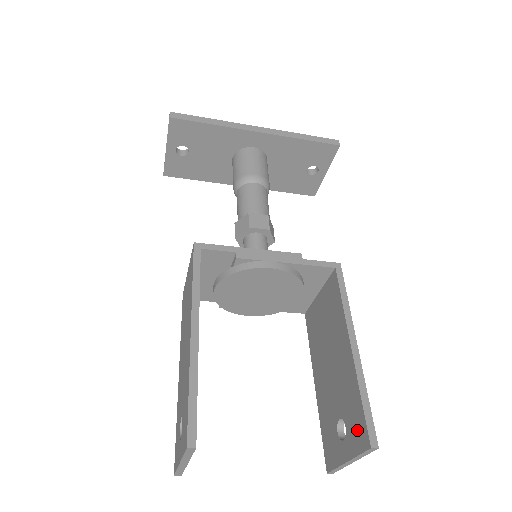
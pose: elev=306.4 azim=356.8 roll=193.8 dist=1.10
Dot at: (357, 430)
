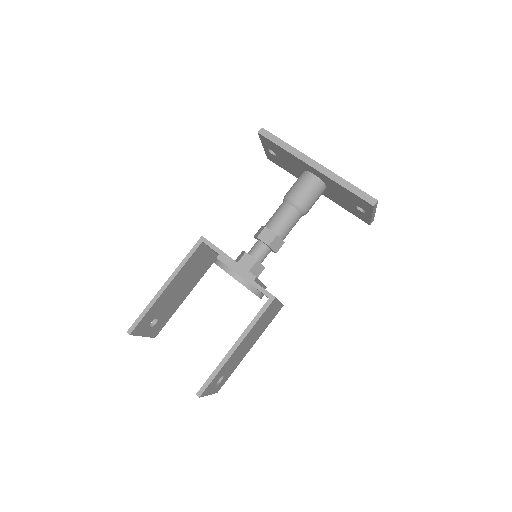
Dot at: occluded
